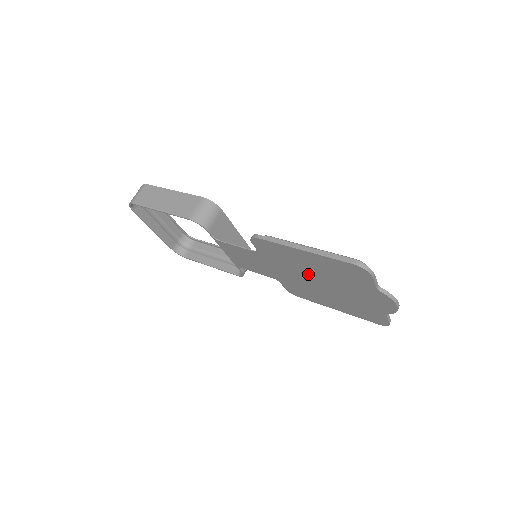
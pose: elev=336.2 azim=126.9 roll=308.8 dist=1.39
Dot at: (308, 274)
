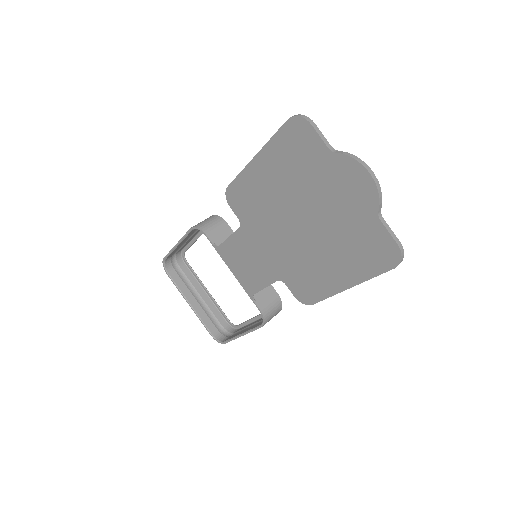
Dot at: (284, 215)
